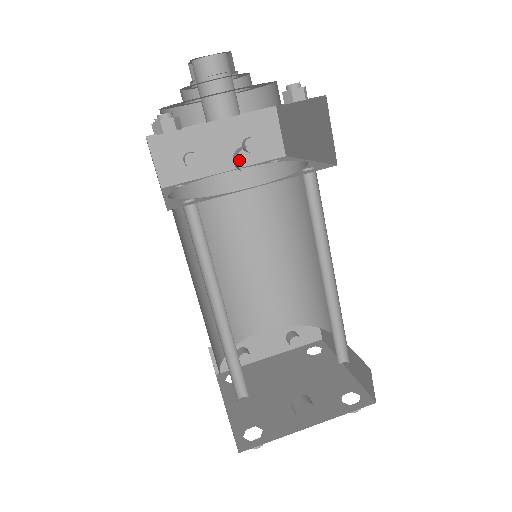
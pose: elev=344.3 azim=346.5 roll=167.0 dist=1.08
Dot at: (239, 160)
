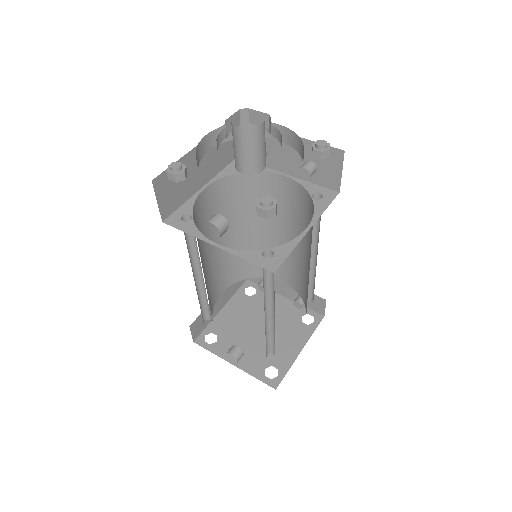
Dot at: occluded
